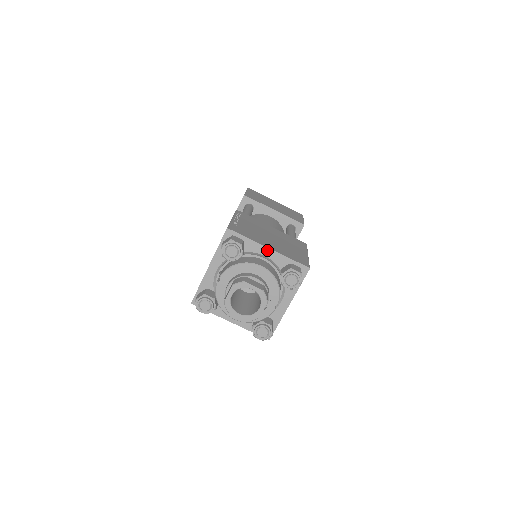
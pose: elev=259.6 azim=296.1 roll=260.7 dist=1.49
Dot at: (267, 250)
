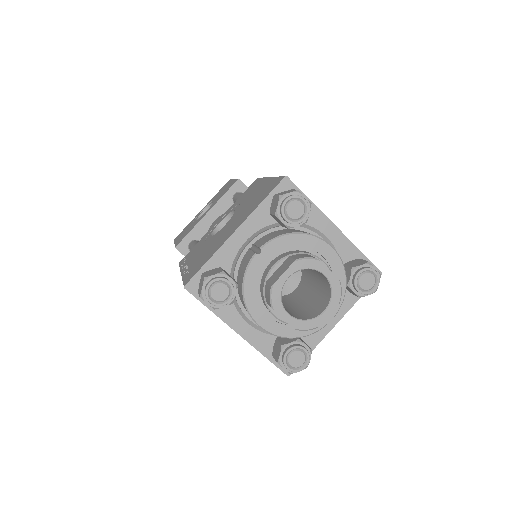
Dot at: (333, 228)
